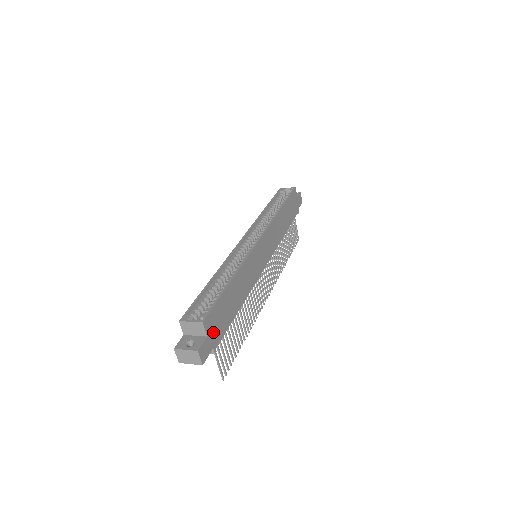
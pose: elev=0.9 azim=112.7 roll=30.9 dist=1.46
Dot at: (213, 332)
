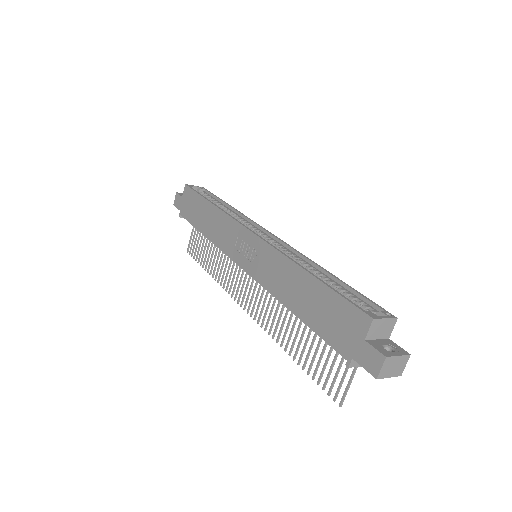
Dot at: occluded
